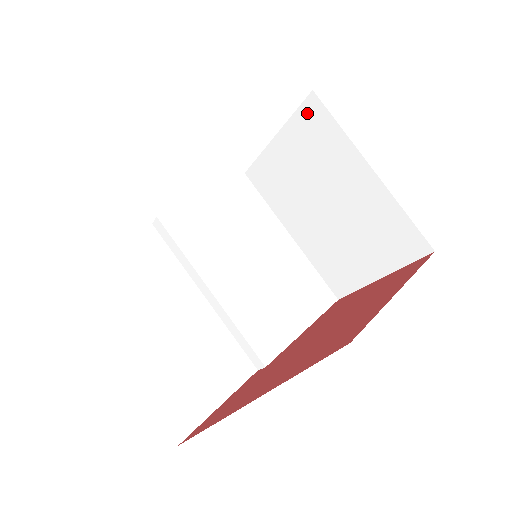
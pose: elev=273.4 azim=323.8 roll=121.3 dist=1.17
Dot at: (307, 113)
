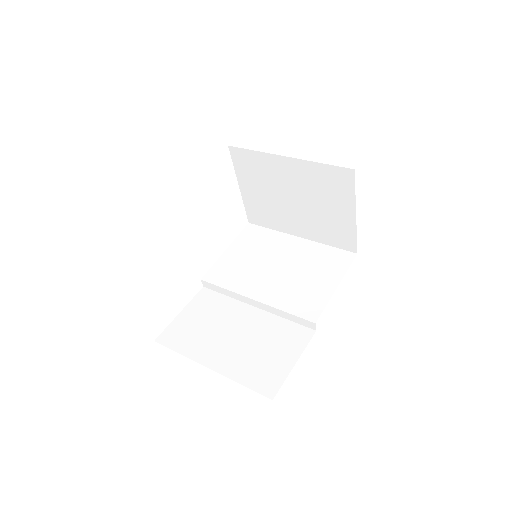
Dot at: (237, 159)
